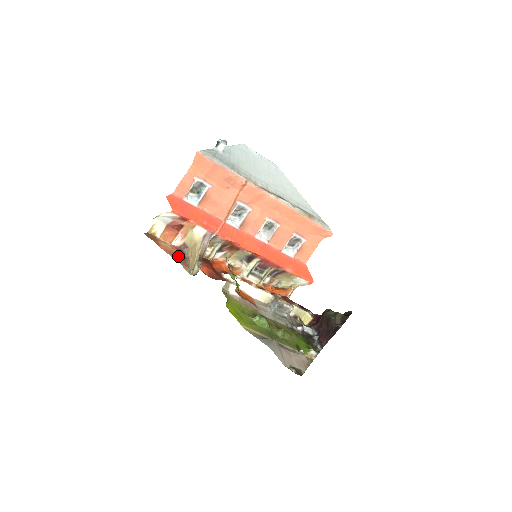
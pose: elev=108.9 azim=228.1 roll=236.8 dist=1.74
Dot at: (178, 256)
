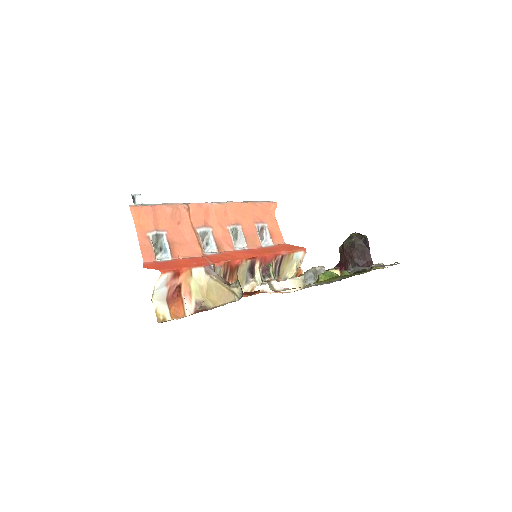
Dot at: occluded
